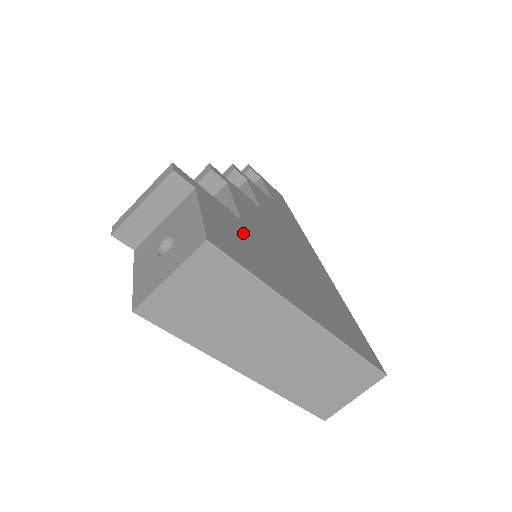
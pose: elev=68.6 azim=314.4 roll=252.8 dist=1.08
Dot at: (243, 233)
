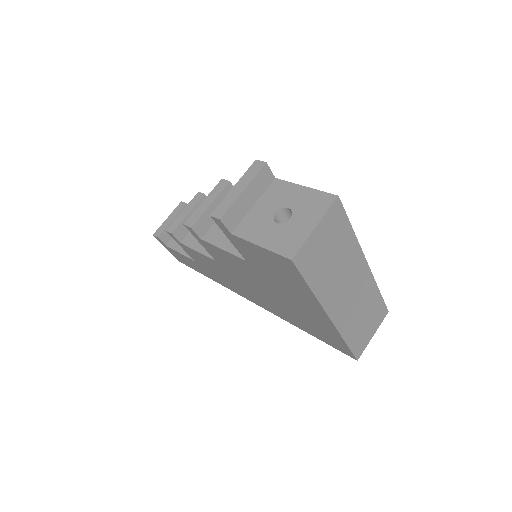
Dot at: occluded
